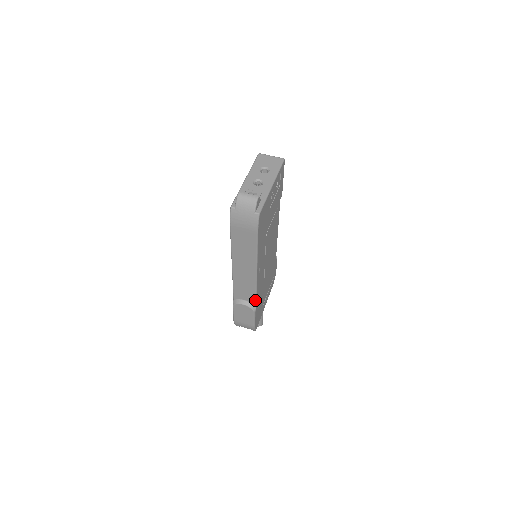
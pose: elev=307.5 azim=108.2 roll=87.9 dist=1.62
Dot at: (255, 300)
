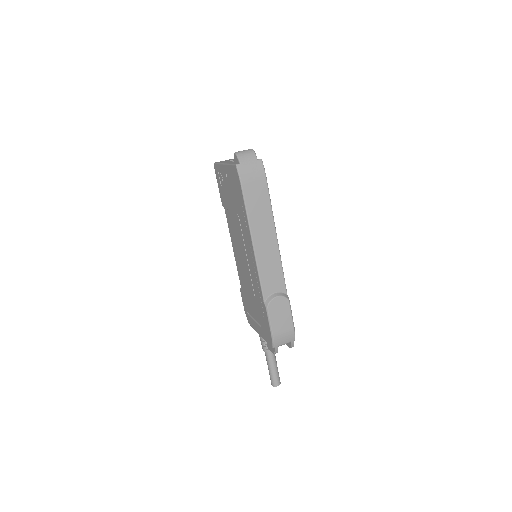
Dot at: (284, 284)
